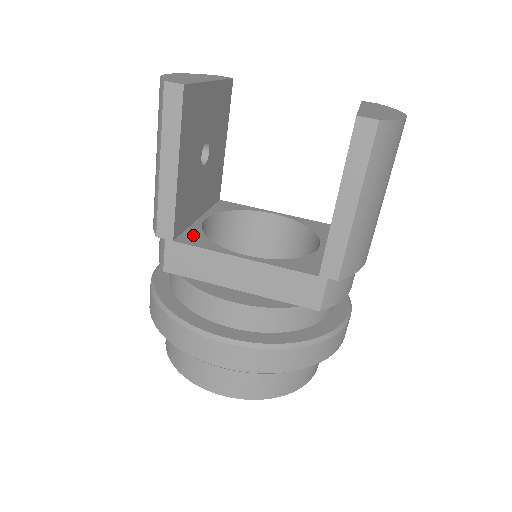
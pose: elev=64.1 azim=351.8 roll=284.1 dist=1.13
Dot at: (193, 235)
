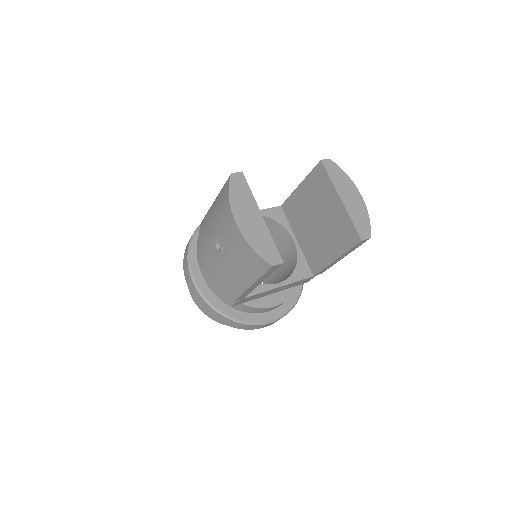
Dot at: occluded
